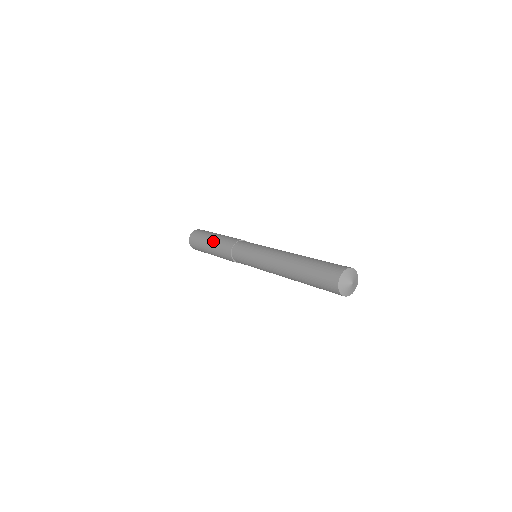
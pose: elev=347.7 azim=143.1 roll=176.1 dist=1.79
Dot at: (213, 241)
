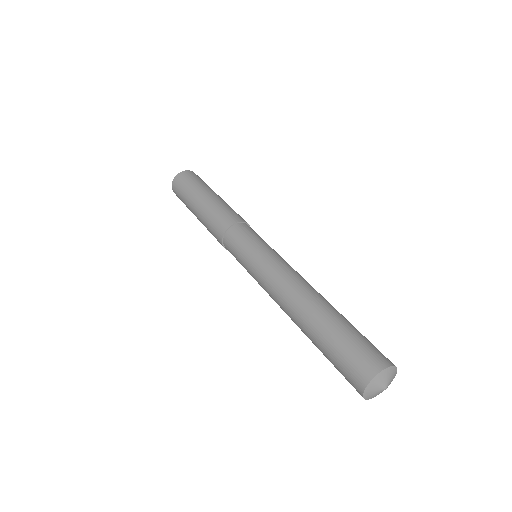
Dot at: (210, 199)
